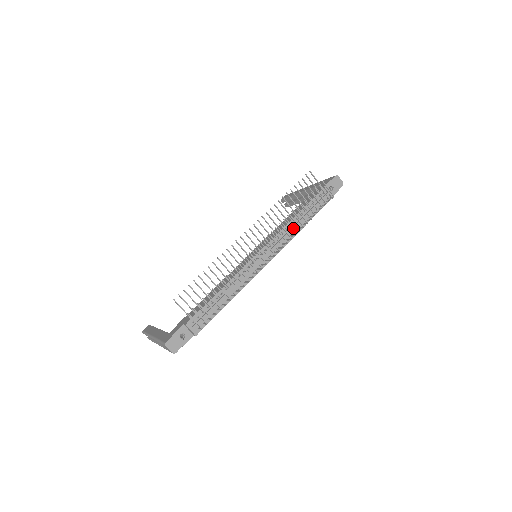
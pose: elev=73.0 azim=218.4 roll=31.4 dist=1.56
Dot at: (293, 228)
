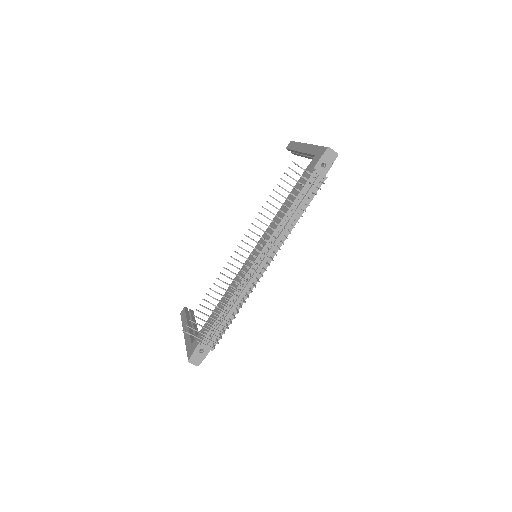
Dot at: (285, 227)
